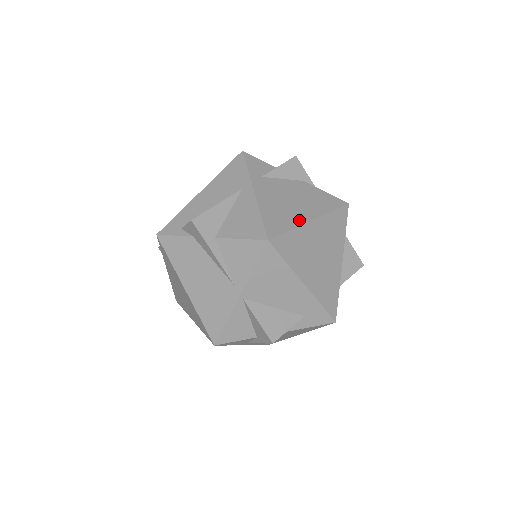
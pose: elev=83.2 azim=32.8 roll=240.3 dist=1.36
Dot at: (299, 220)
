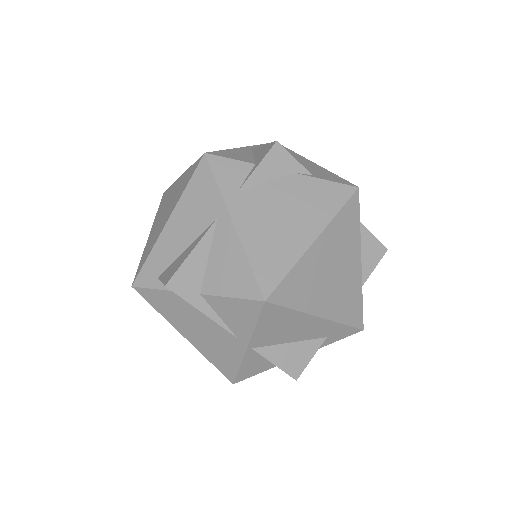
Dot at: (298, 248)
